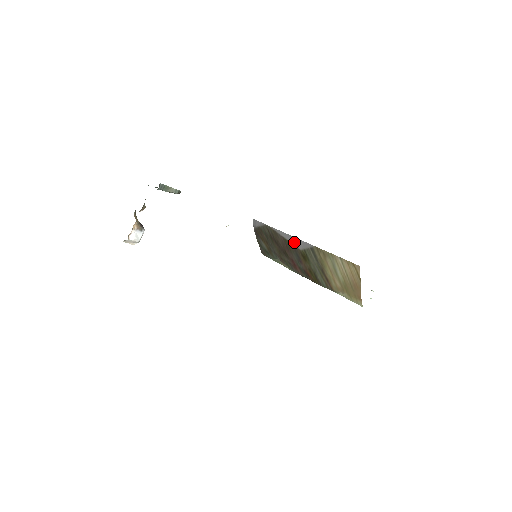
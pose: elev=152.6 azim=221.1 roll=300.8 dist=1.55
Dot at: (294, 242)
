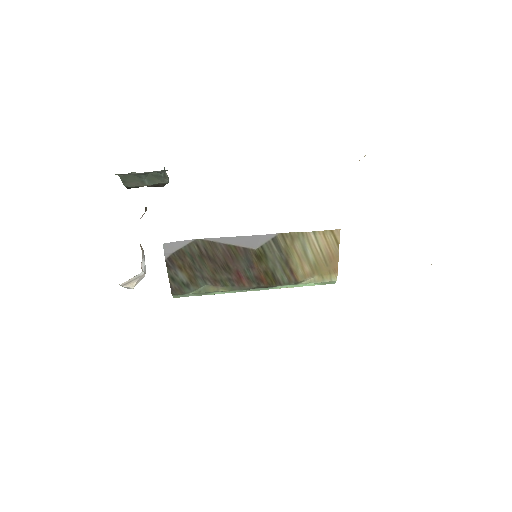
Dot at: (245, 243)
